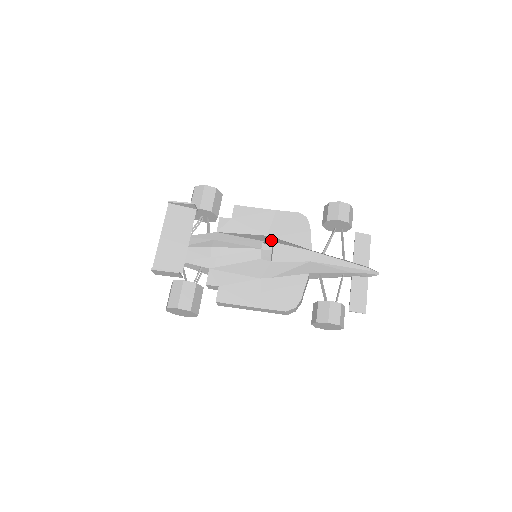
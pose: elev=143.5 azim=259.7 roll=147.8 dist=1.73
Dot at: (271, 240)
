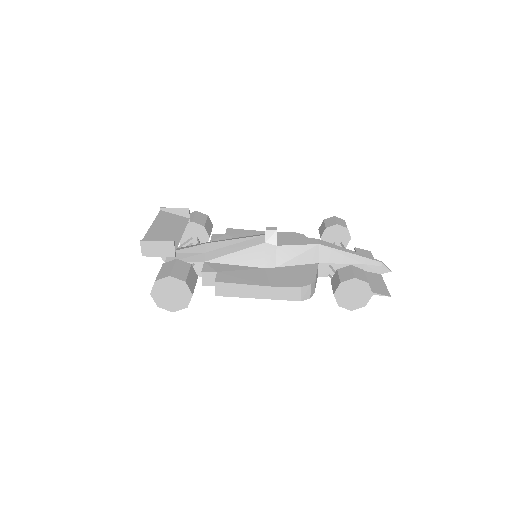
Dot at: occluded
